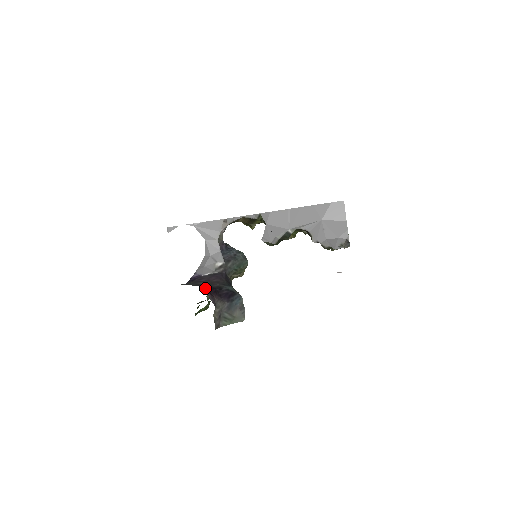
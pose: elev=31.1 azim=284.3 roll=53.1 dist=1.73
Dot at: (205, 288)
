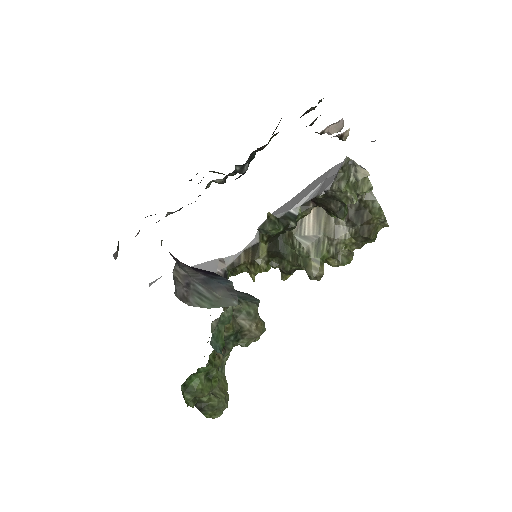
Dot at: occluded
